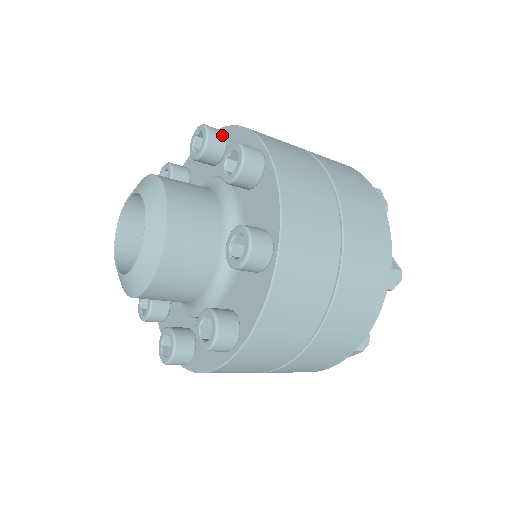
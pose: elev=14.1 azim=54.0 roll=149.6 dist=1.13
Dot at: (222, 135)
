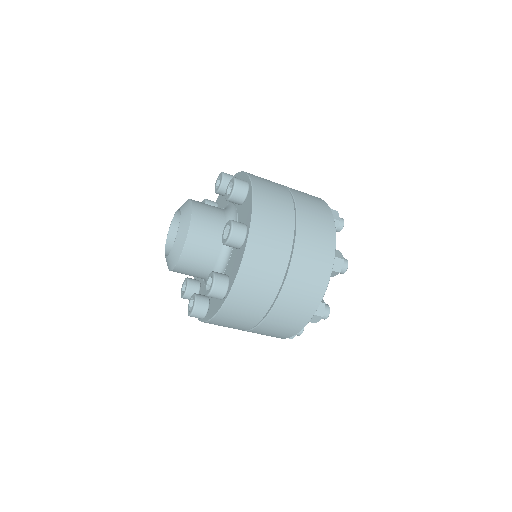
Dot at: (244, 192)
